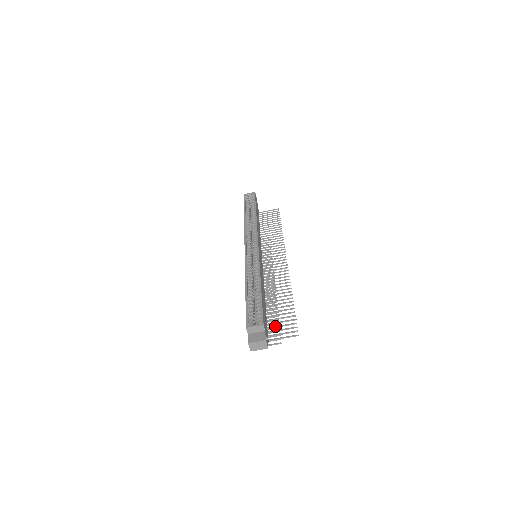
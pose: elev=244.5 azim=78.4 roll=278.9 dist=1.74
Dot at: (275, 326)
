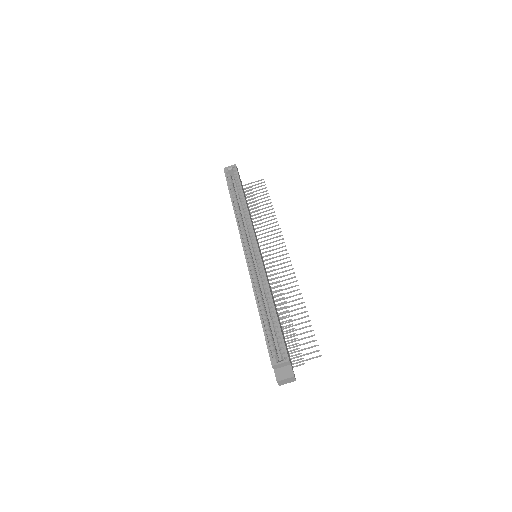
Dot at: (295, 346)
